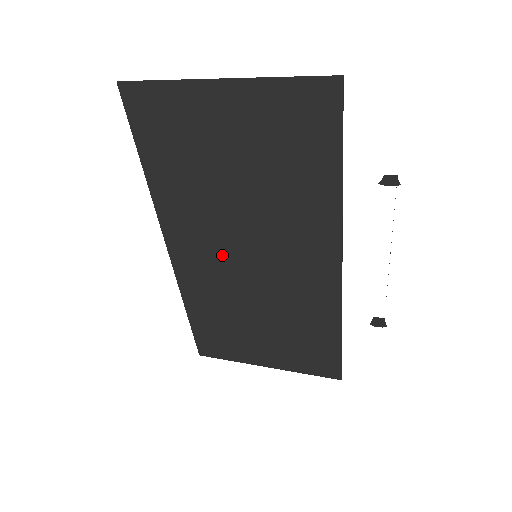
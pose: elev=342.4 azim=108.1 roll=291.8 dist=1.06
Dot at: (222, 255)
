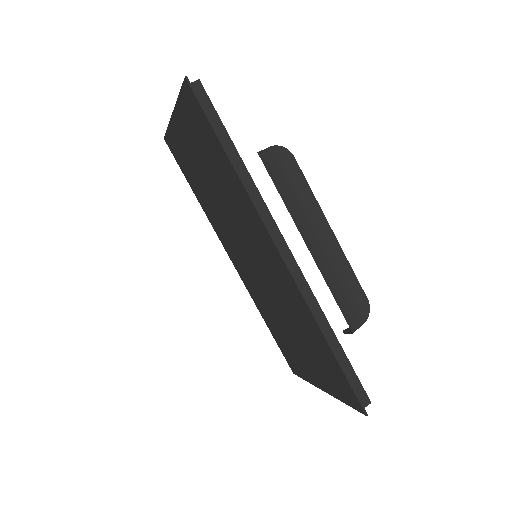
Dot at: (244, 258)
